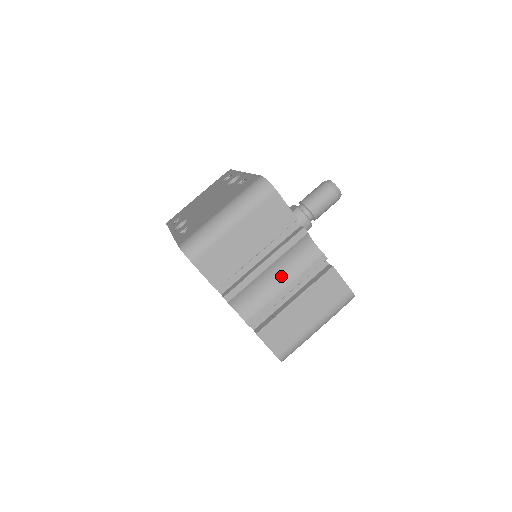
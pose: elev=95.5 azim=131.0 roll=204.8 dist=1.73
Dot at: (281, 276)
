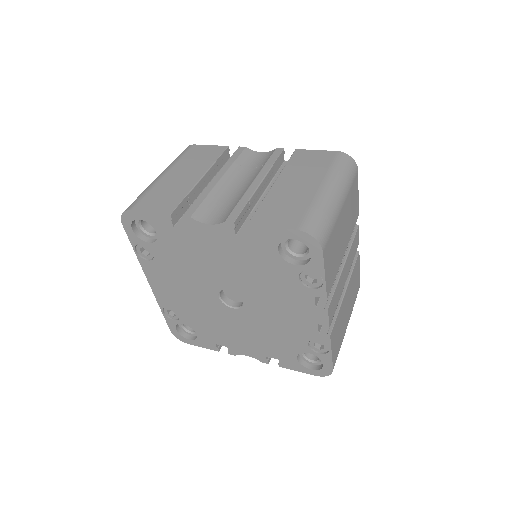
Dot at: (244, 182)
